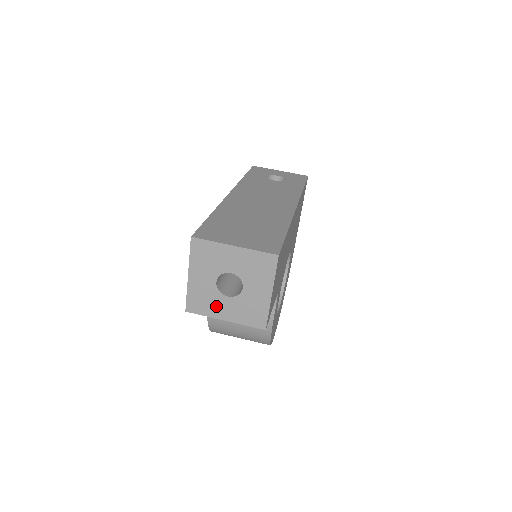
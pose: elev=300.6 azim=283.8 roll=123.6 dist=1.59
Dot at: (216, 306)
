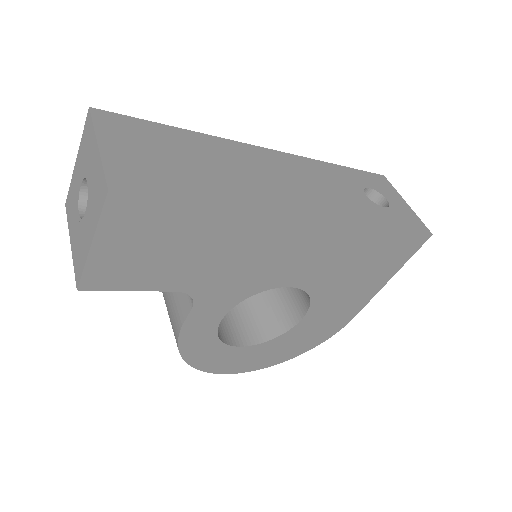
Dot at: (73, 218)
